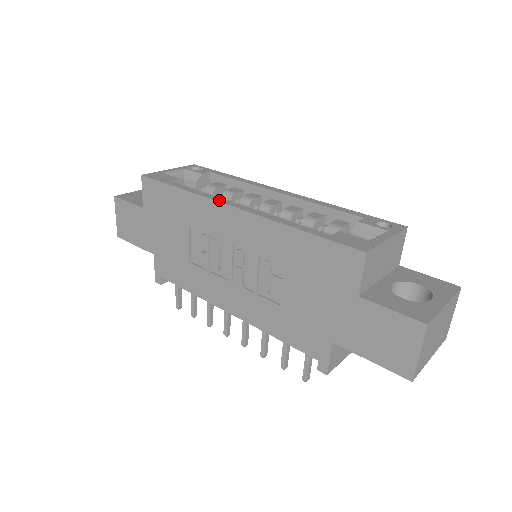
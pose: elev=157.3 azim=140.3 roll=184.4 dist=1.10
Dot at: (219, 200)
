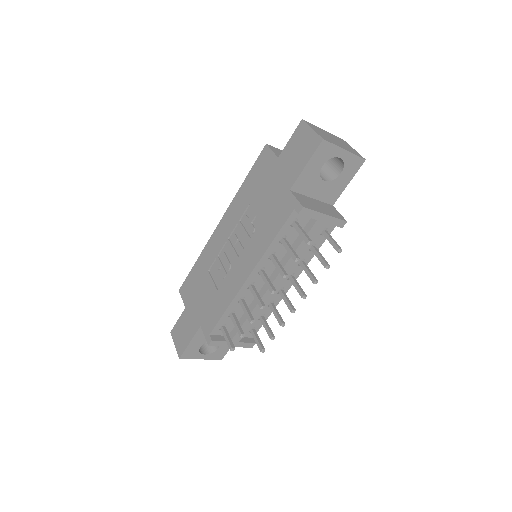
Dot at: (213, 235)
